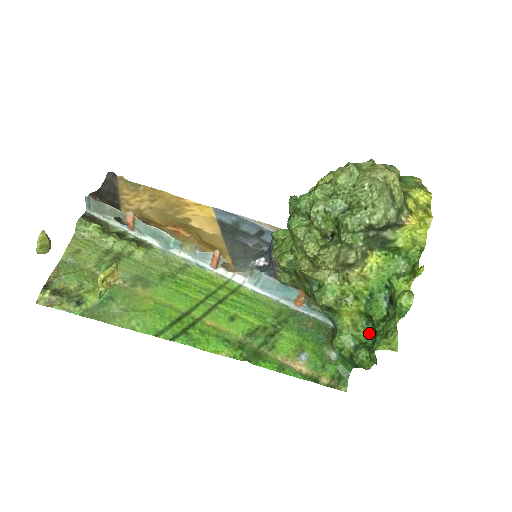
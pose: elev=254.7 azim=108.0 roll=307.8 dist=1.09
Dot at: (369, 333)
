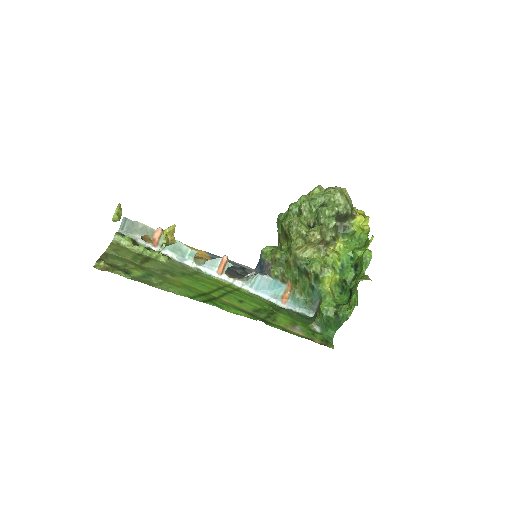
Dot at: (343, 299)
